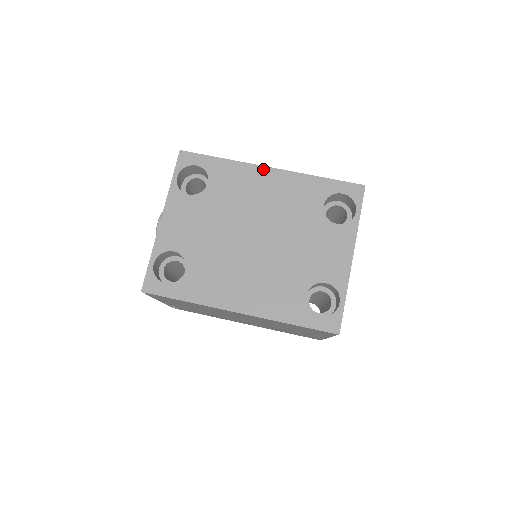
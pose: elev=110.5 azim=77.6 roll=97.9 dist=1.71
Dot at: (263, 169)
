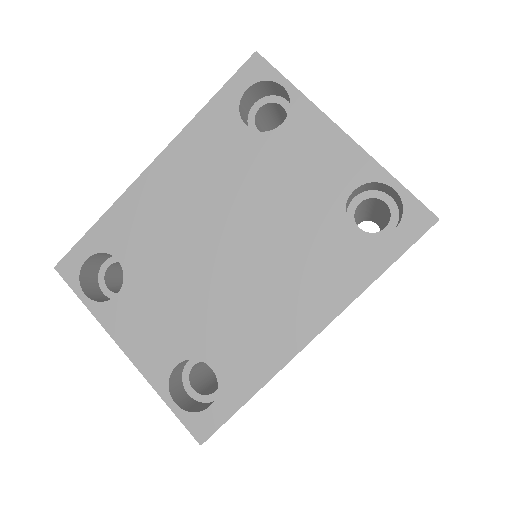
Dot at: (146, 176)
